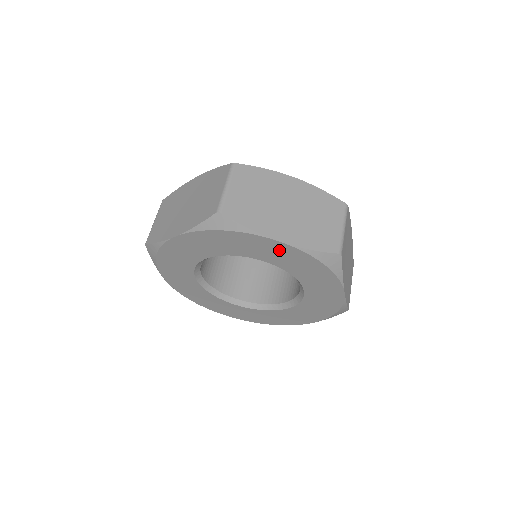
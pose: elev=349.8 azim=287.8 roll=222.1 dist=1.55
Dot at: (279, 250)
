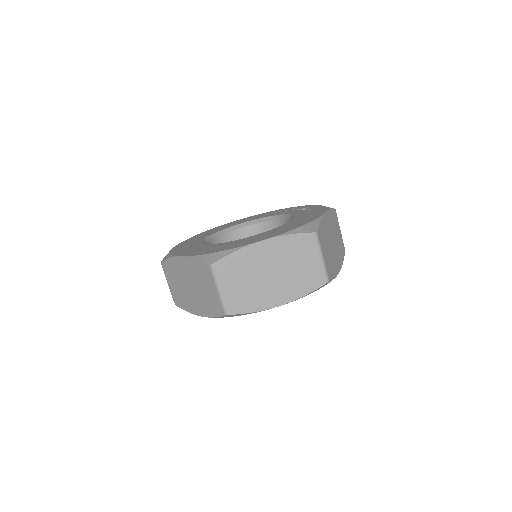
Dot at: occluded
